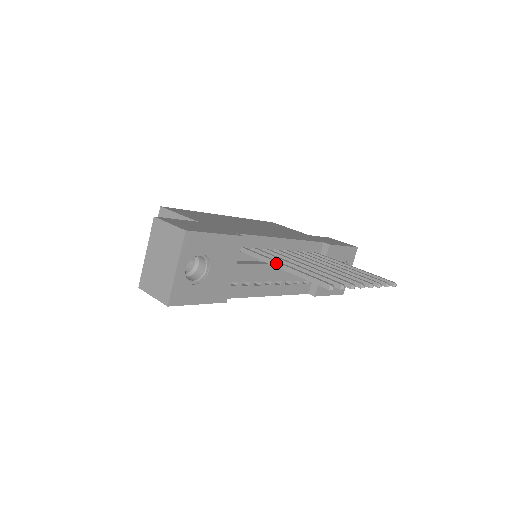
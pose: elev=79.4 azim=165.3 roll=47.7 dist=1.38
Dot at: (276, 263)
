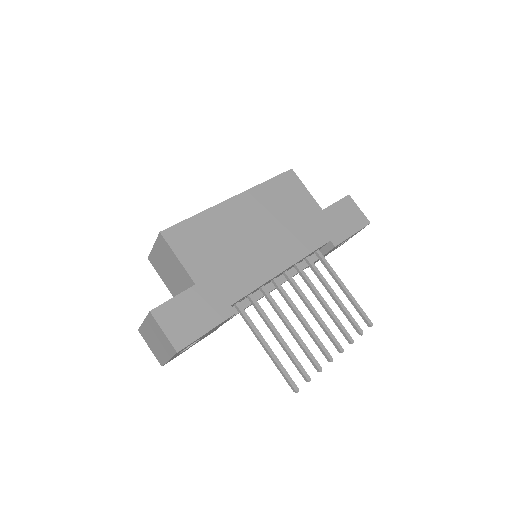
Dot at: (260, 341)
